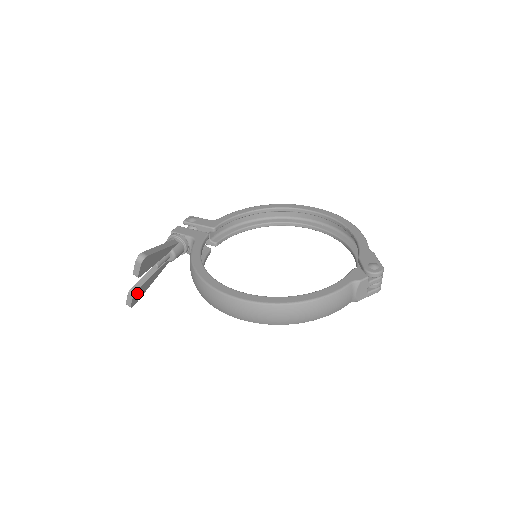
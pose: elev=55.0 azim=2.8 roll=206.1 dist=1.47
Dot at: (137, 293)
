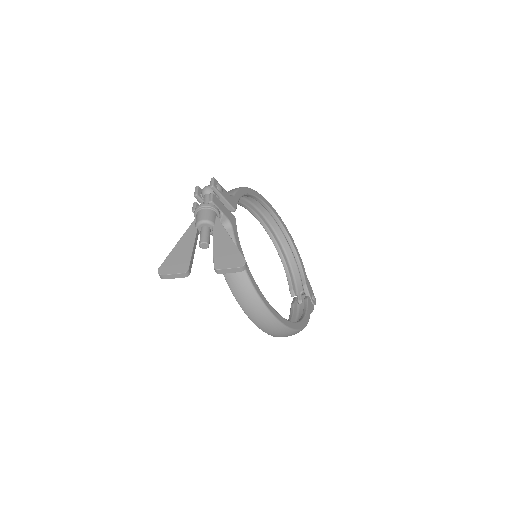
Dot at: occluded
